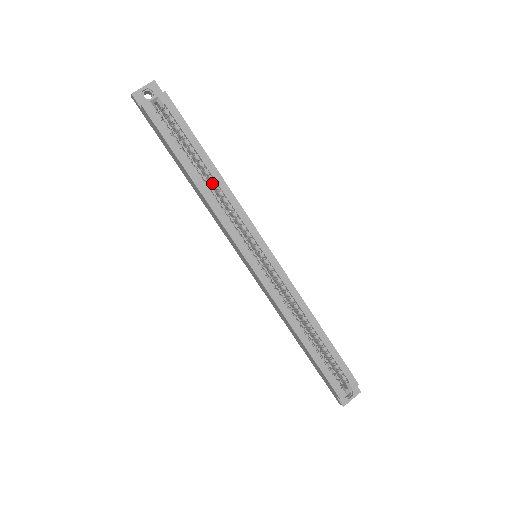
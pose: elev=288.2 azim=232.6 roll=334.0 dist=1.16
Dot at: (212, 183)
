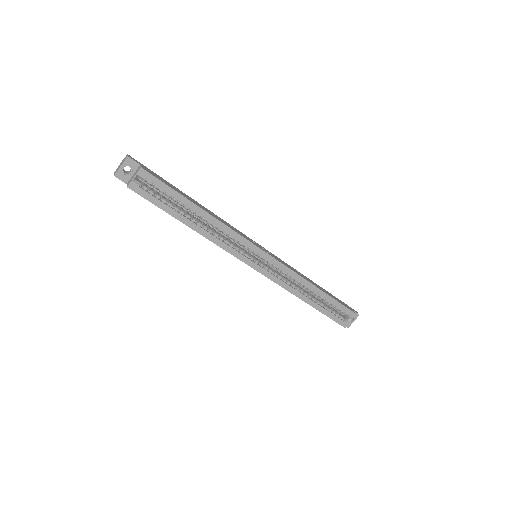
Dot at: (205, 220)
